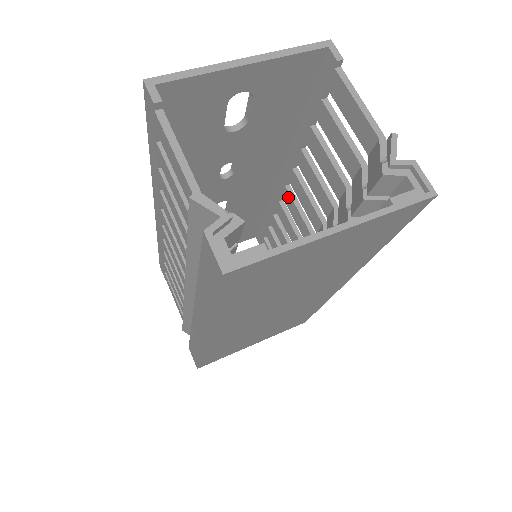
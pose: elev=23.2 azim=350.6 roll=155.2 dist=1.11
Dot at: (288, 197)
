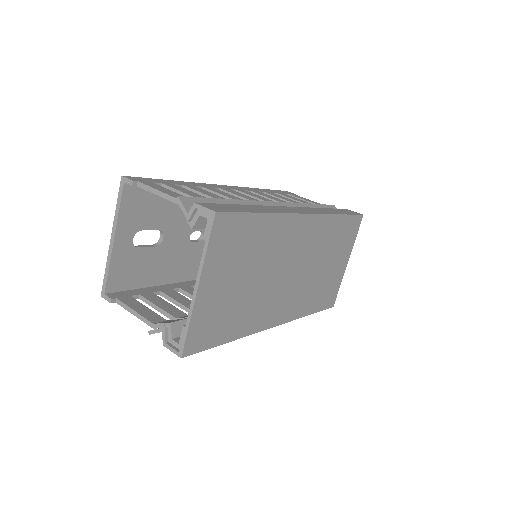
Dot at: occluded
